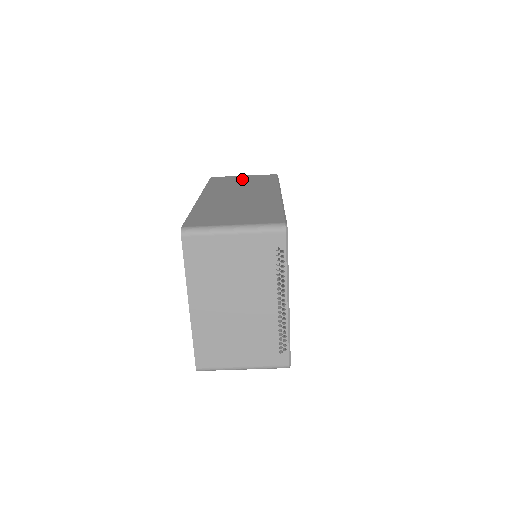
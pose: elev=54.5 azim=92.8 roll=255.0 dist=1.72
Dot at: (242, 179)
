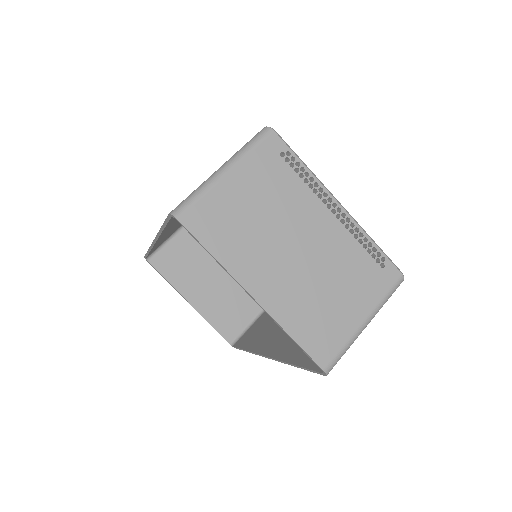
Dot at: occluded
